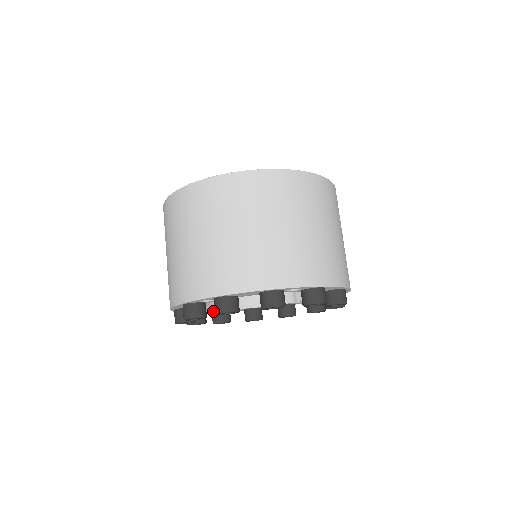
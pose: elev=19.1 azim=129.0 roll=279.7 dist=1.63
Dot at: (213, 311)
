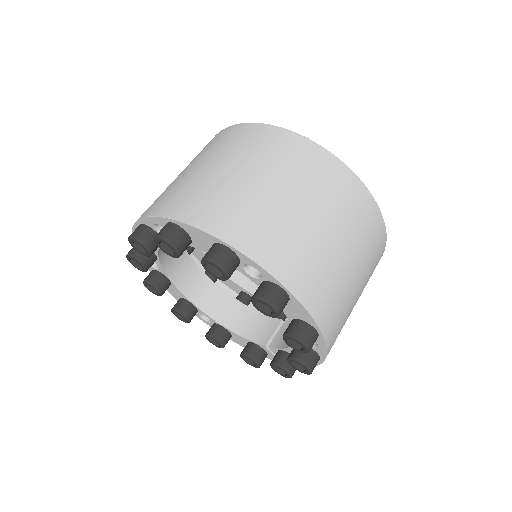
Dot at: (181, 297)
